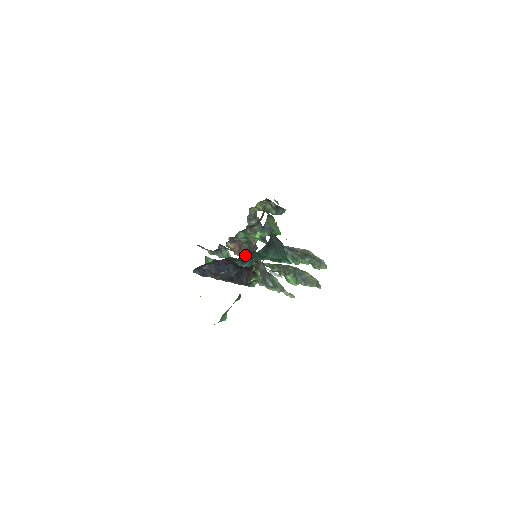
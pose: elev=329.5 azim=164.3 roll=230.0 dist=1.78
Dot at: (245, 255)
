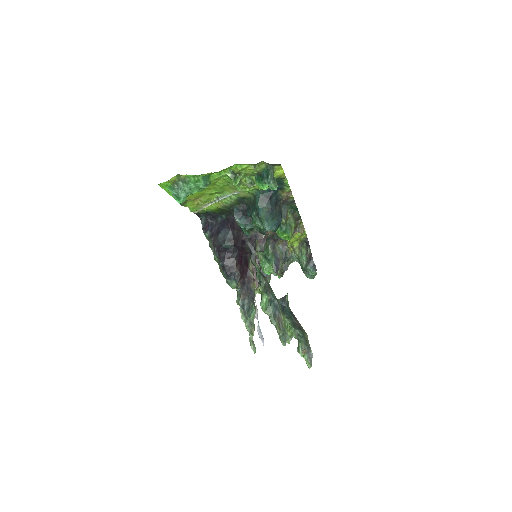
Dot at: (246, 208)
